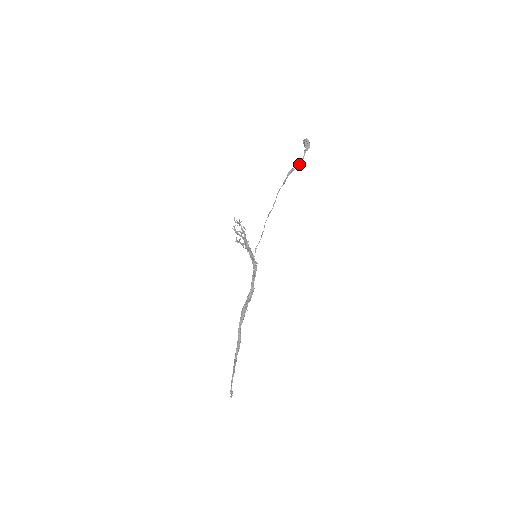
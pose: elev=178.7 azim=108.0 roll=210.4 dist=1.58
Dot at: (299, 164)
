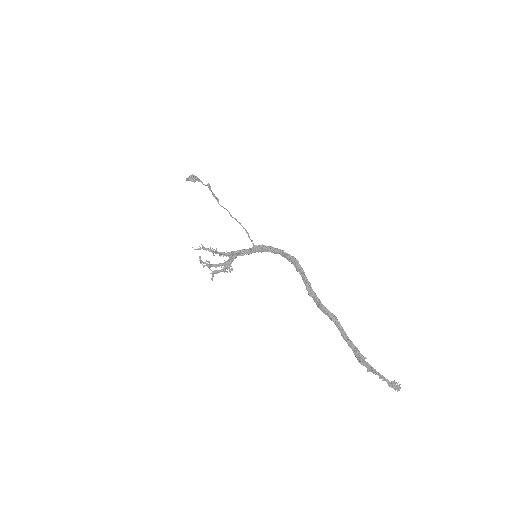
Dot at: (207, 185)
